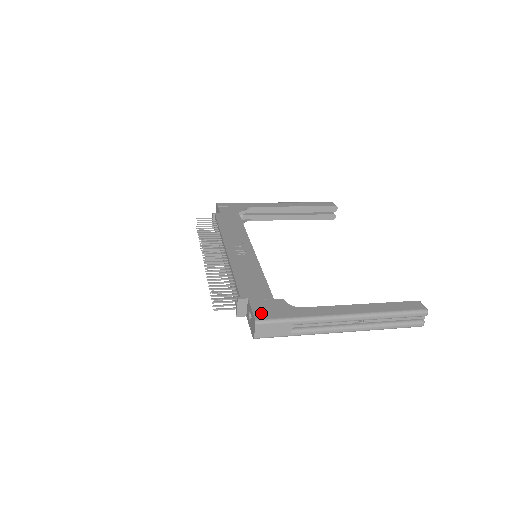
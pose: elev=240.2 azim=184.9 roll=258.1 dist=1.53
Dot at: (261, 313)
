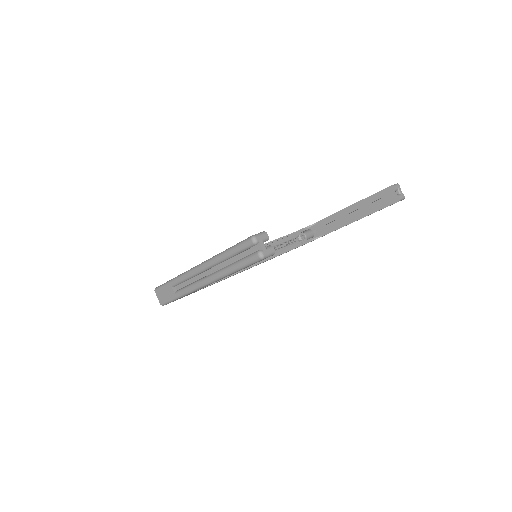
Dot at: occluded
